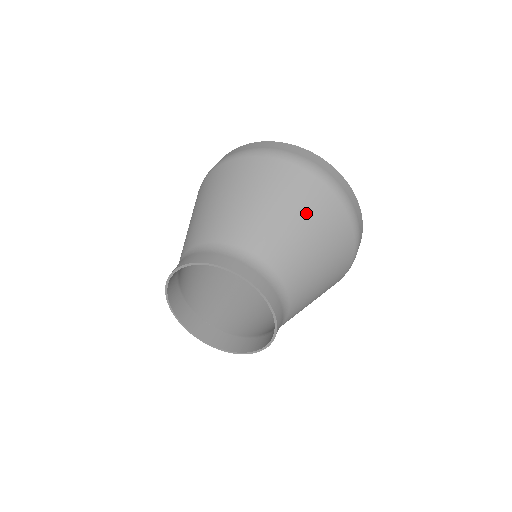
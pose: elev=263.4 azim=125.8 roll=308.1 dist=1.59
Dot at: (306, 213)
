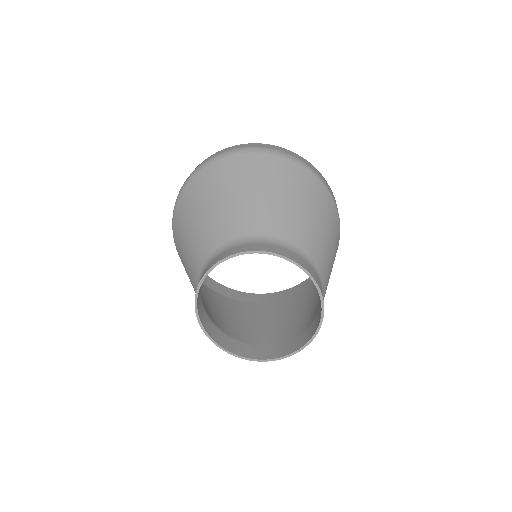
Dot at: (235, 182)
